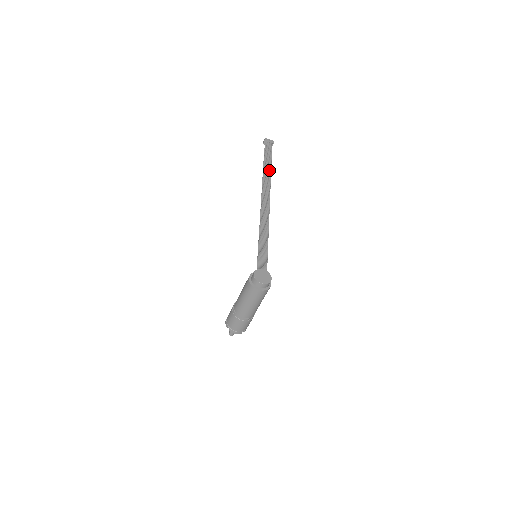
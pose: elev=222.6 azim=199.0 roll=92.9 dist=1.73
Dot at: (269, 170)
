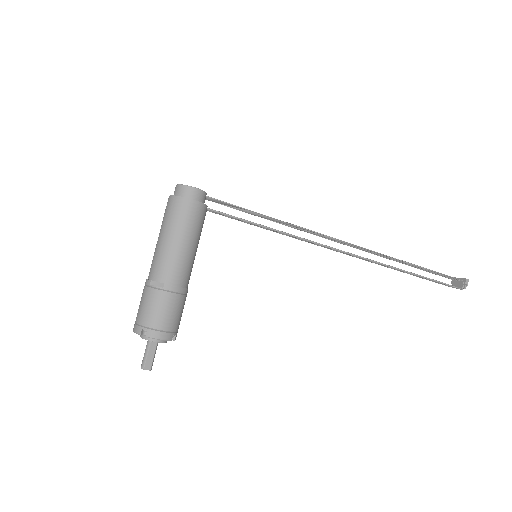
Dot at: (407, 262)
